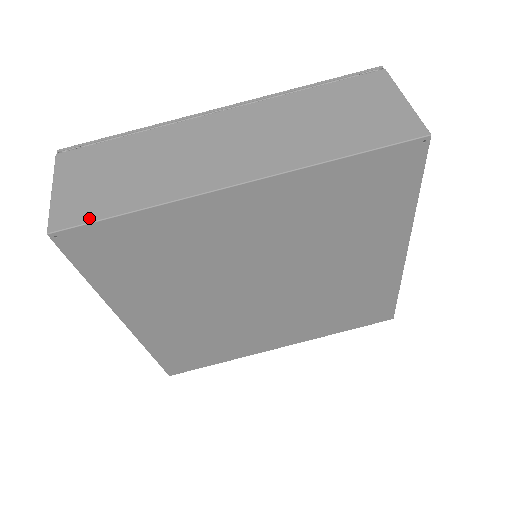
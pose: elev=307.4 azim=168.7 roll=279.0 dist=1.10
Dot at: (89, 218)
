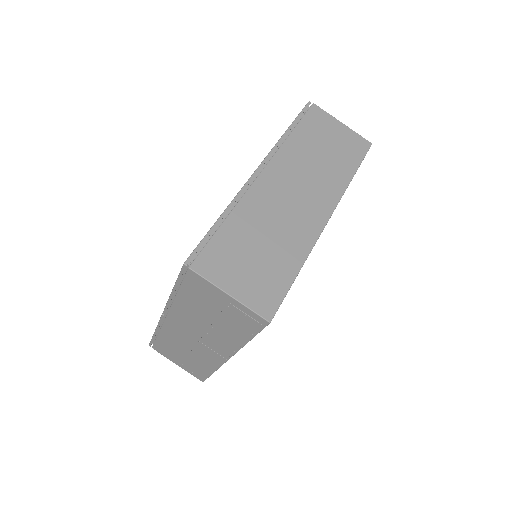
Dot at: (281, 294)
